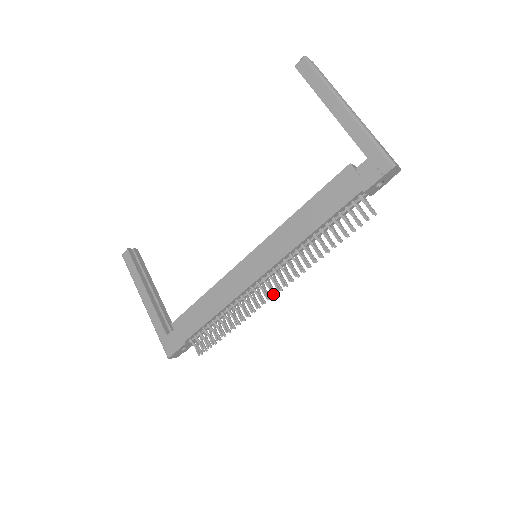
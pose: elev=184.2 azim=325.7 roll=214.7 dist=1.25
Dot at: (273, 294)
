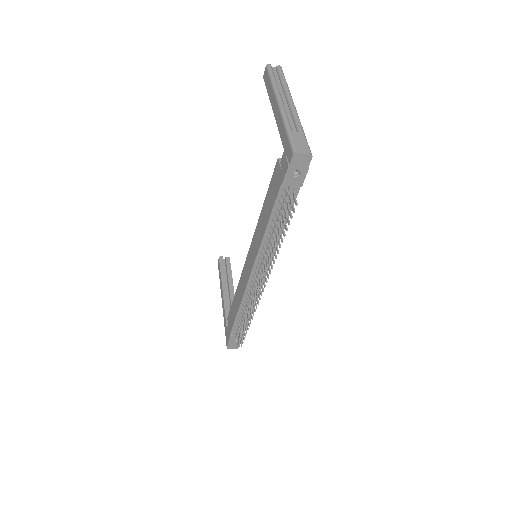
Dot at: (258, 290)
